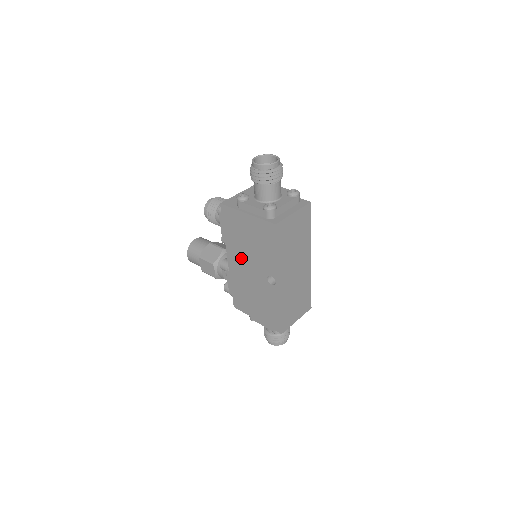
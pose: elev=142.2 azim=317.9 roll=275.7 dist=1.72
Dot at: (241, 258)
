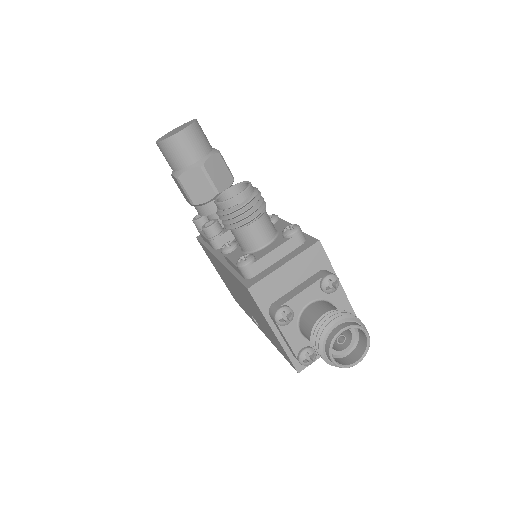
Dot at: (235, 286)
